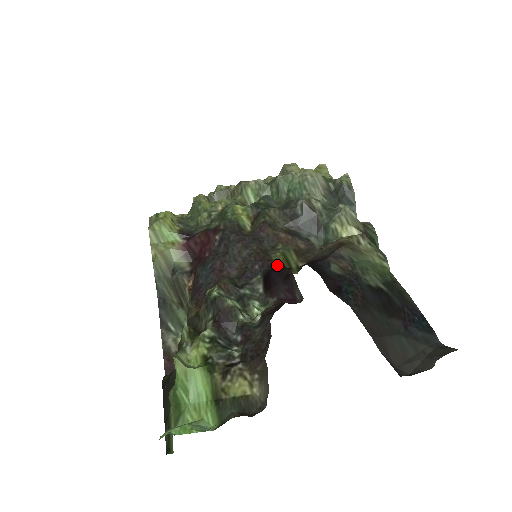
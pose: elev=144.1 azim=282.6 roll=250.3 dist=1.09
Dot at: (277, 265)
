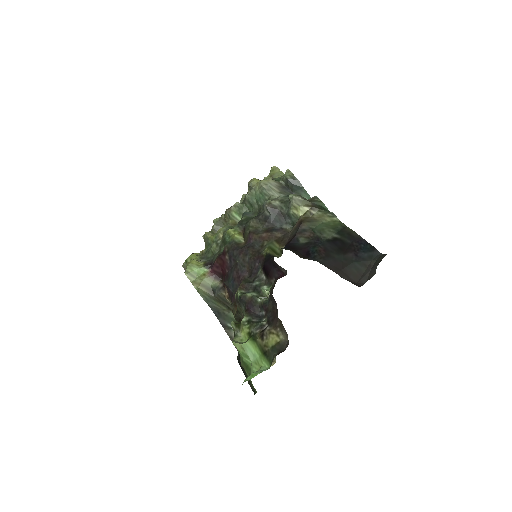
Dot at: (267, 257)
